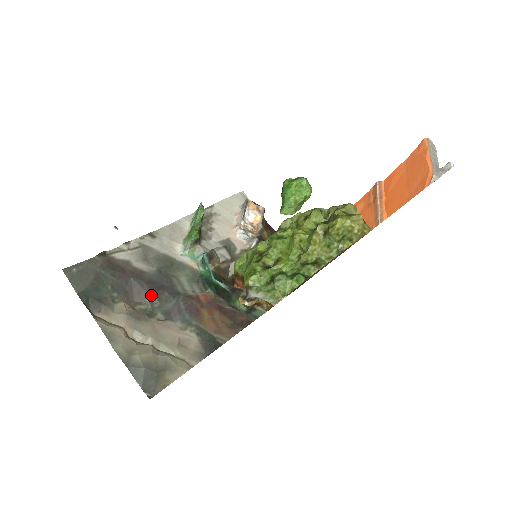
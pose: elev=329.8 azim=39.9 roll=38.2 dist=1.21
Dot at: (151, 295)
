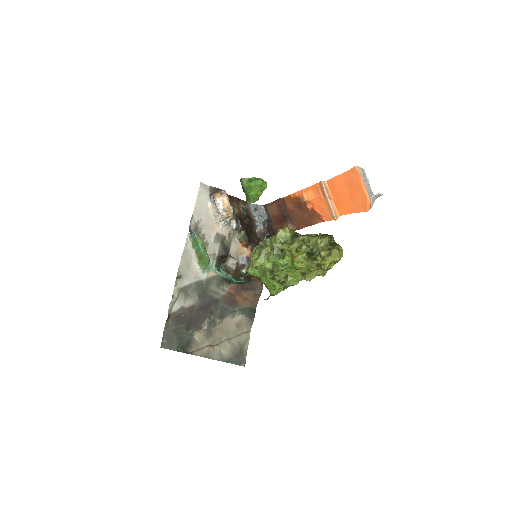
Dot at: (207, 315)
